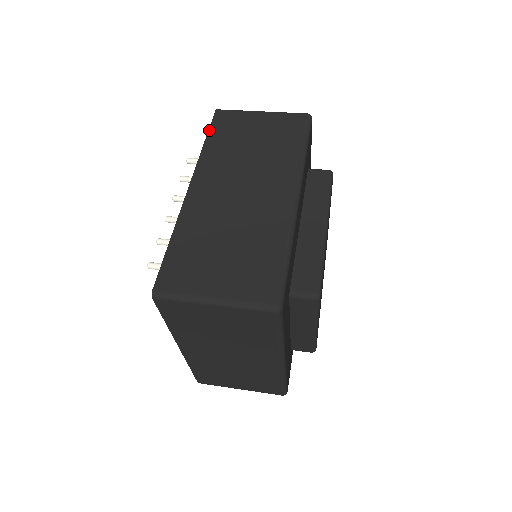
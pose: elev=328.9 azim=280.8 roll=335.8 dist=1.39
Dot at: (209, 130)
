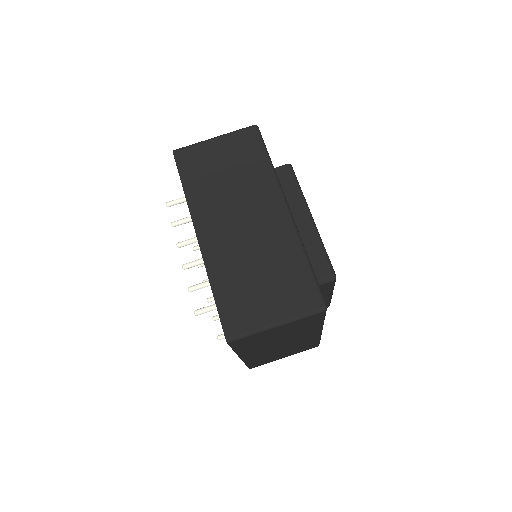
Dot at: (180, 175)
